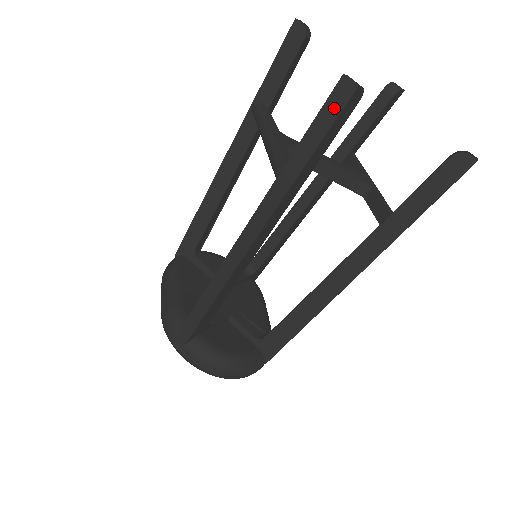
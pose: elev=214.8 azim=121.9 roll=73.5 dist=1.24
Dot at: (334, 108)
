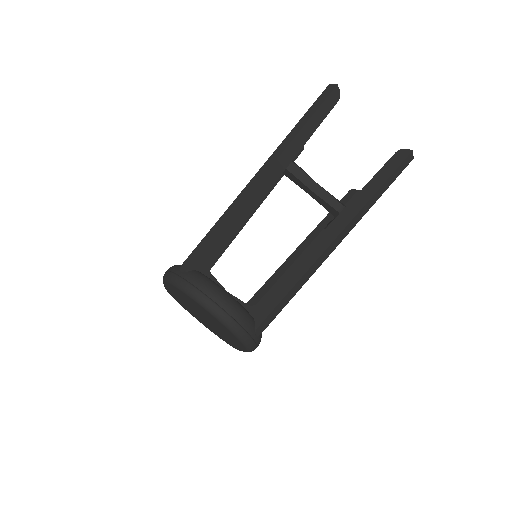
Dot at: (325, 96)
